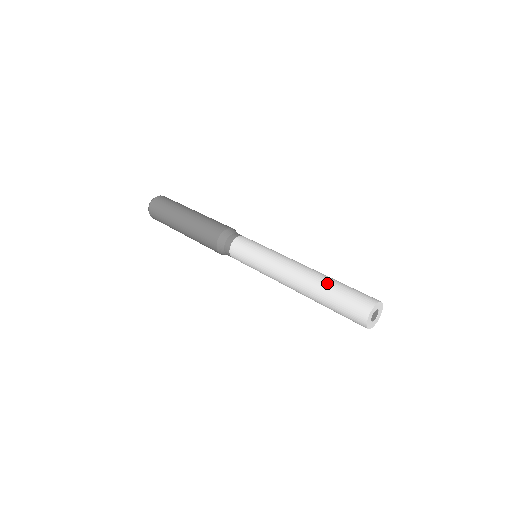
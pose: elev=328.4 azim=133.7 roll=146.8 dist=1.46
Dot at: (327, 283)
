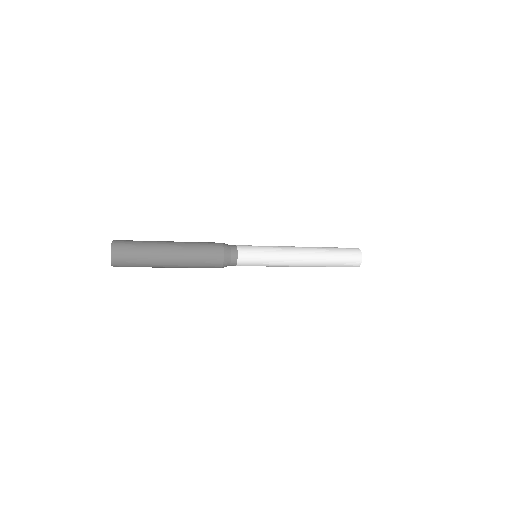
Dot at: (324, 247)
